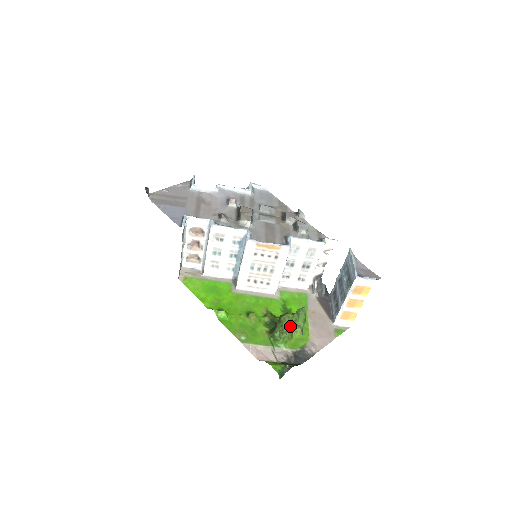
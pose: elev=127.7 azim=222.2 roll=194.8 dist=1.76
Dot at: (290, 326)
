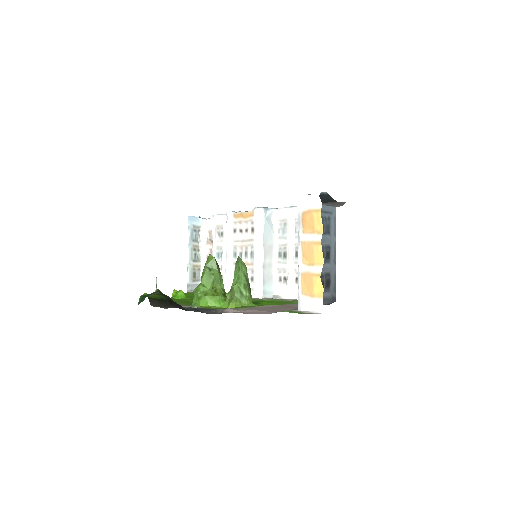
Dot at: (210, 274)
